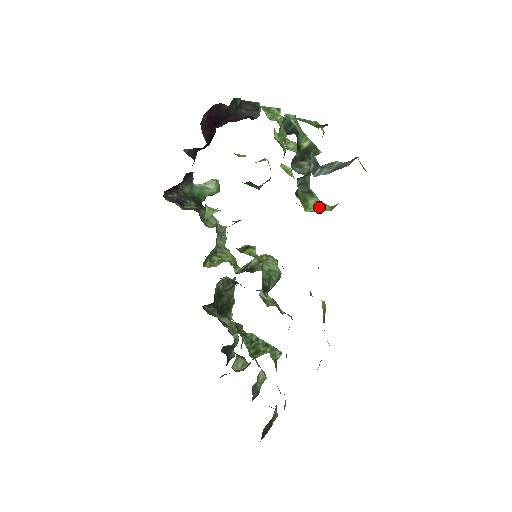
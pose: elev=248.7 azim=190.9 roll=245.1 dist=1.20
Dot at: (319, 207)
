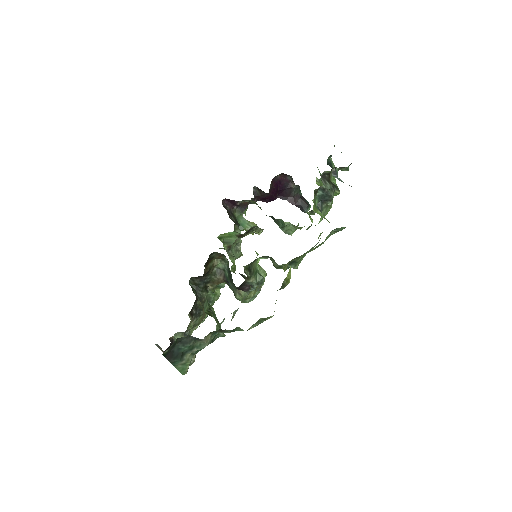
Dot at: (323, 217)
